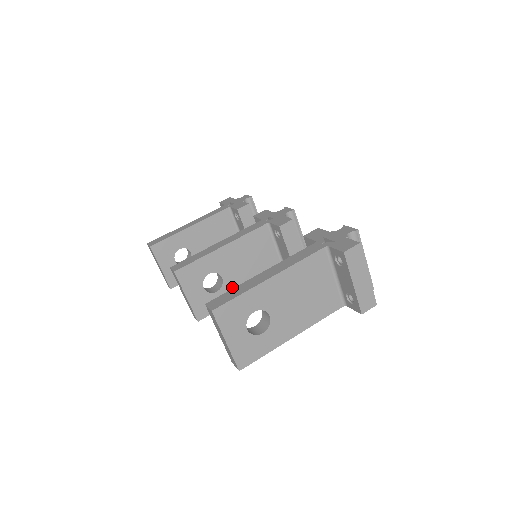
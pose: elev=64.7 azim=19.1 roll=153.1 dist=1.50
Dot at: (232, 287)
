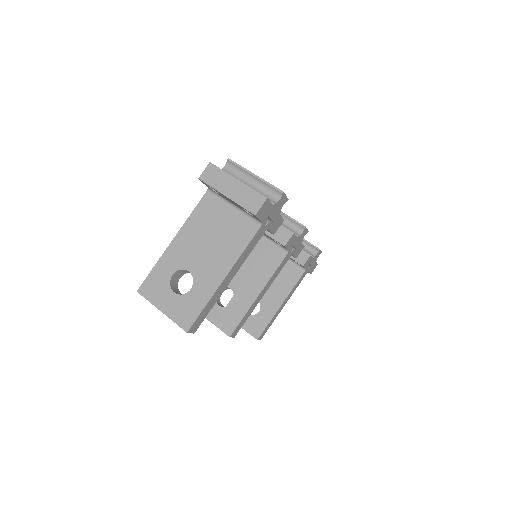
Dot at: (244, 292)
